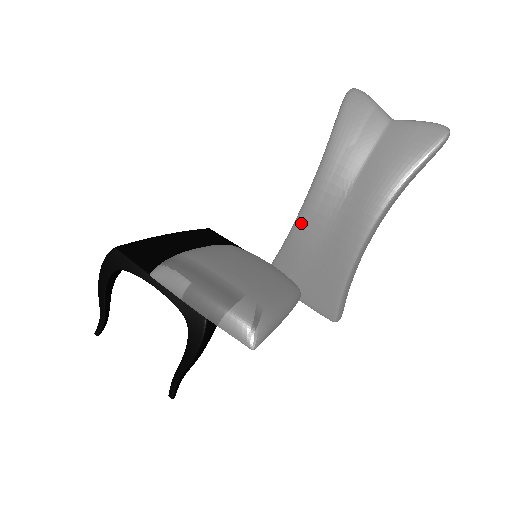
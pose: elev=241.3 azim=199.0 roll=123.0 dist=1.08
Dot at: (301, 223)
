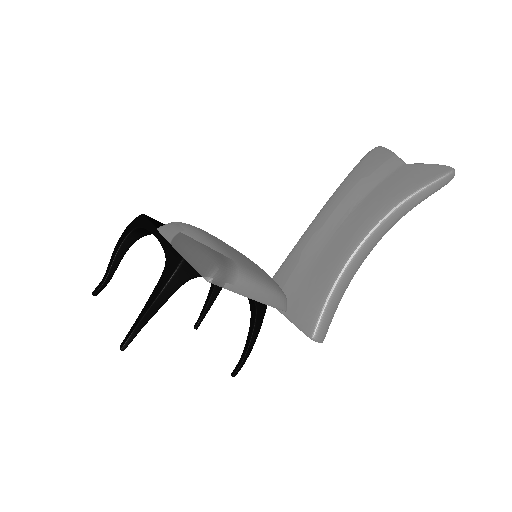
Dot at: (306, 237)
